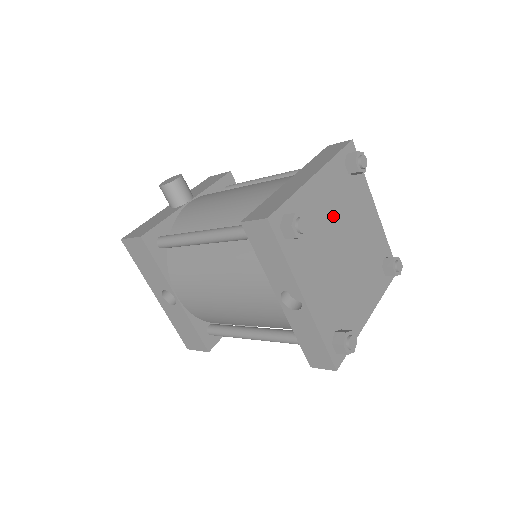
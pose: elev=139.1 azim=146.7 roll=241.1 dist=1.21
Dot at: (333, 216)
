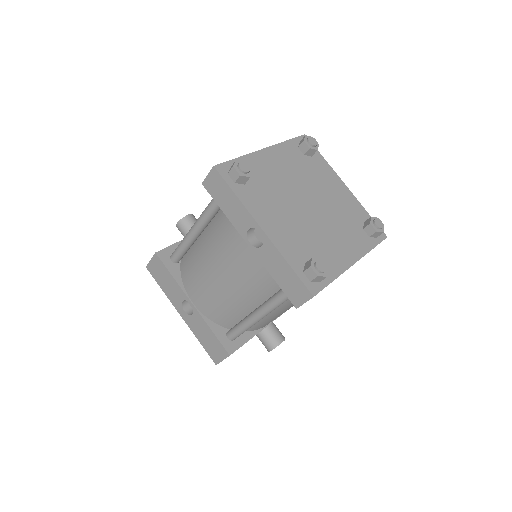
Dot at: (290, 179)
